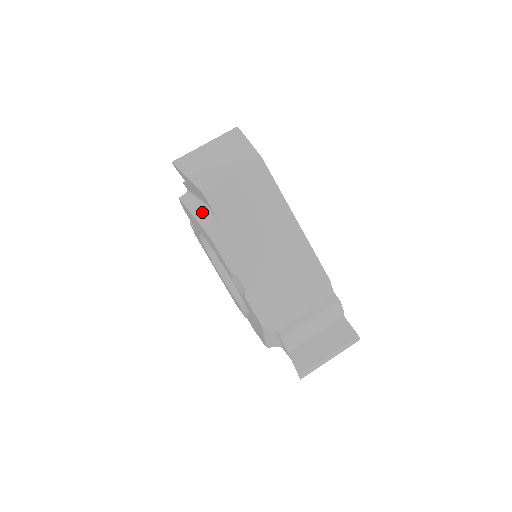
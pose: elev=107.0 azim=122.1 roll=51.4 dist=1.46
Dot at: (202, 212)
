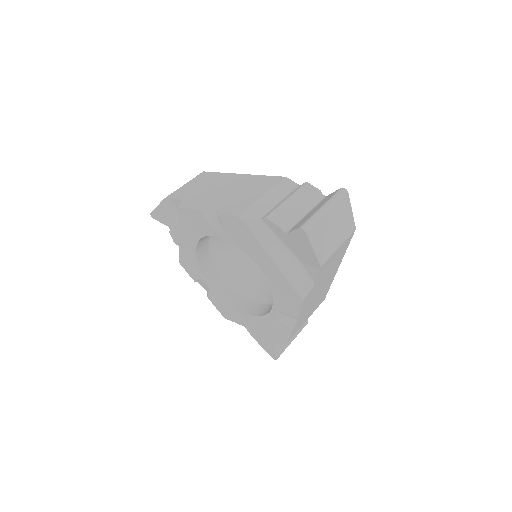
Dot at: occluded
